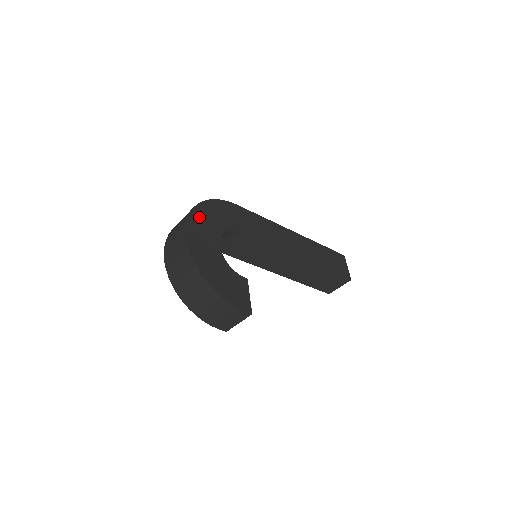
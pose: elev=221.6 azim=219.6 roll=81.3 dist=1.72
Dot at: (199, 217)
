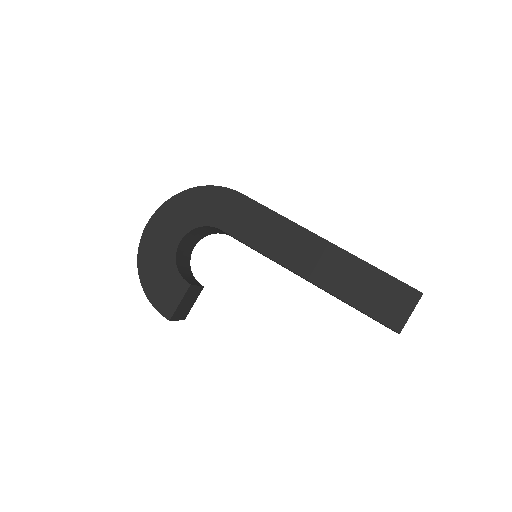
Dot at: (174, 207)
